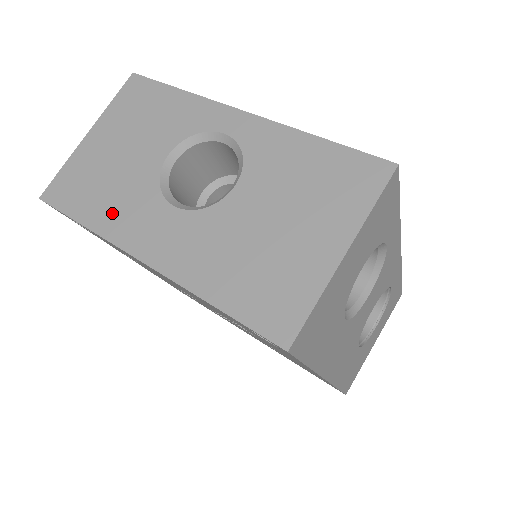
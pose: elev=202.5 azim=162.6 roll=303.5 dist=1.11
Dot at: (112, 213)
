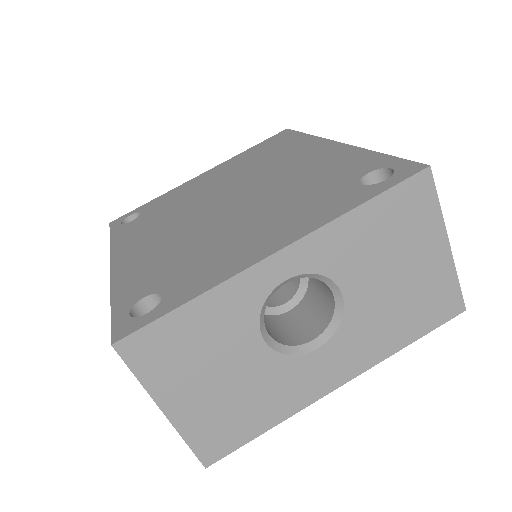
Dot at: (280, 402)
